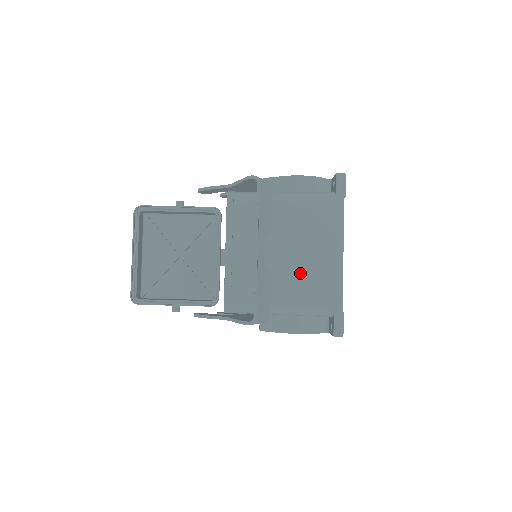
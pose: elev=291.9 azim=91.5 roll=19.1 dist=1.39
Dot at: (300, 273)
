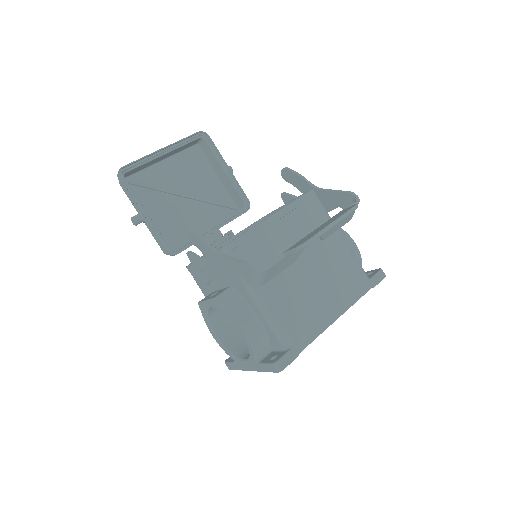
Dot at: (301, 292)
